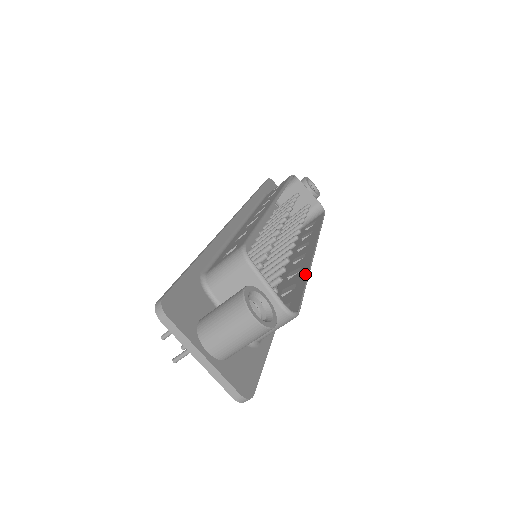
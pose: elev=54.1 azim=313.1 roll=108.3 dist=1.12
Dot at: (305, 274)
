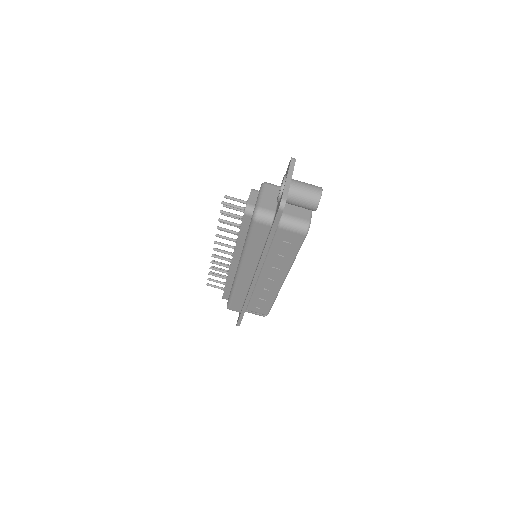
Dot at: (292, 260)
